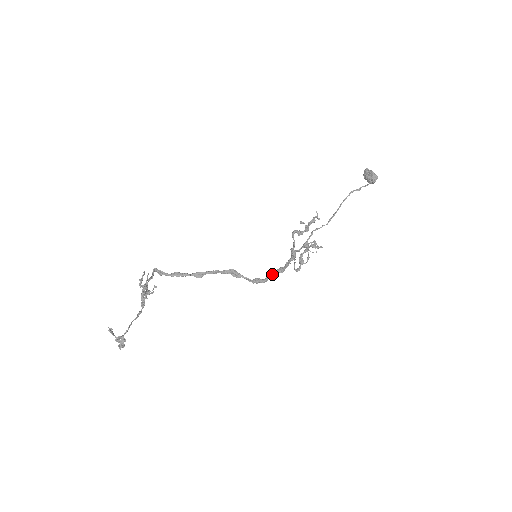
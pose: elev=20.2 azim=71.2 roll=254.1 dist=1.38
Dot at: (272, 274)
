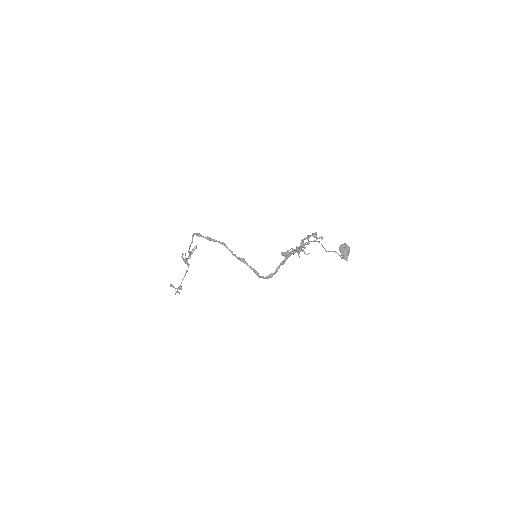
Dot at: (263, 278)
